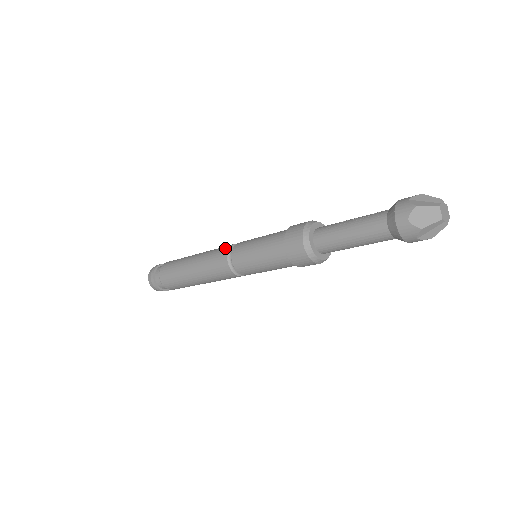
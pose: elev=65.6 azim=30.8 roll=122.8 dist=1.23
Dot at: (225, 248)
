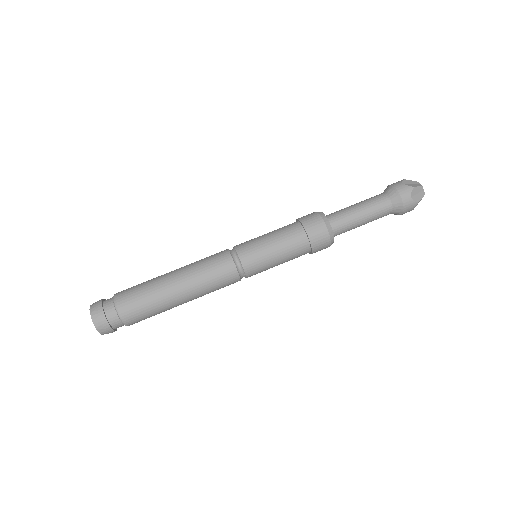
Dot at: occluded
